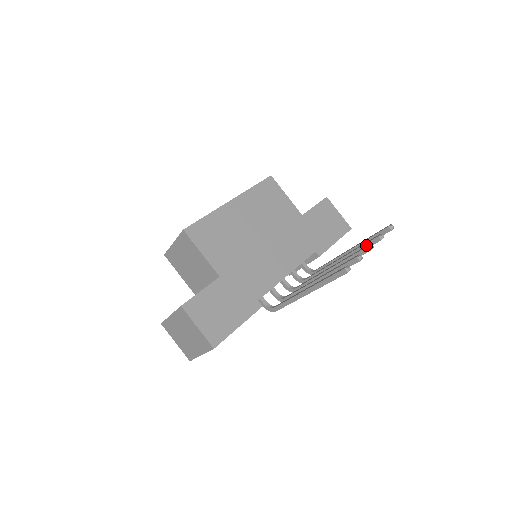
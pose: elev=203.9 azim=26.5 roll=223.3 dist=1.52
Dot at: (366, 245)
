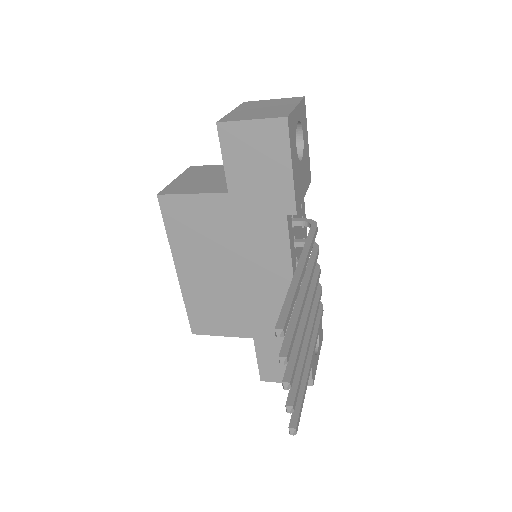
Dot at: occluded
